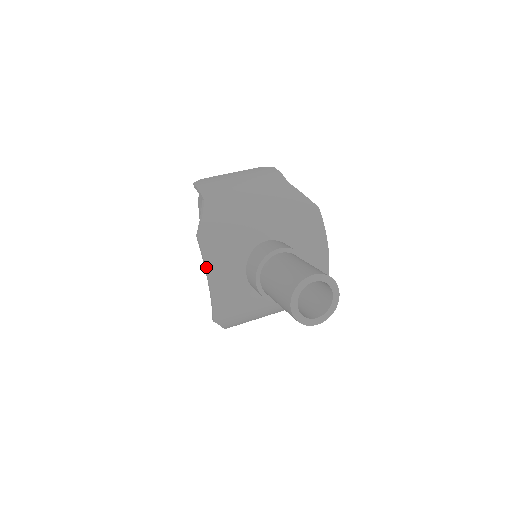
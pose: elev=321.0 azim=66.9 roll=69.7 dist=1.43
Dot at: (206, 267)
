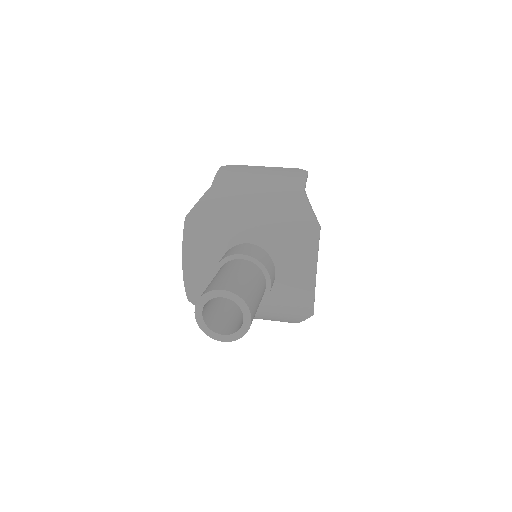
Dot at: (183, 247)
